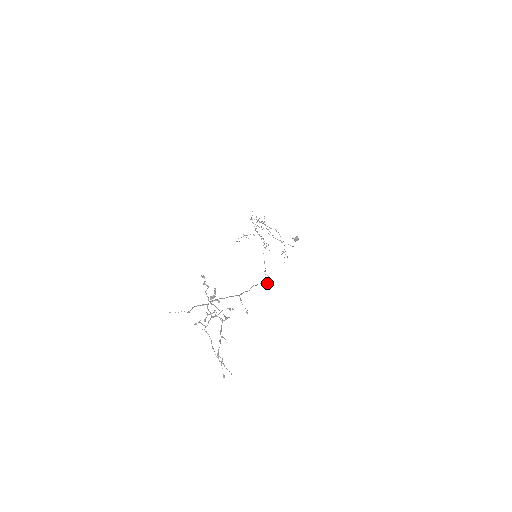
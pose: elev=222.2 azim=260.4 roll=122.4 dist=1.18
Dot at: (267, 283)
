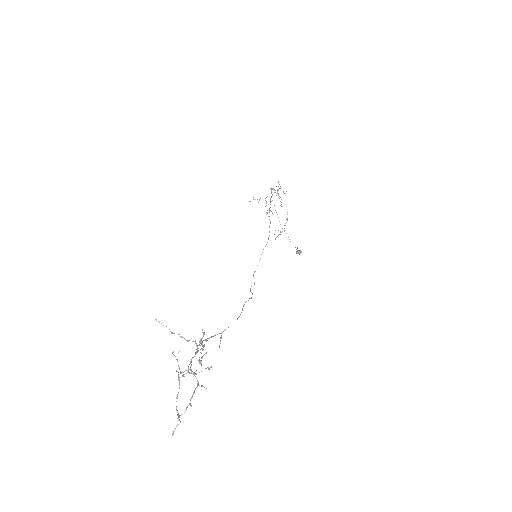
Dot at: (250, 290)
